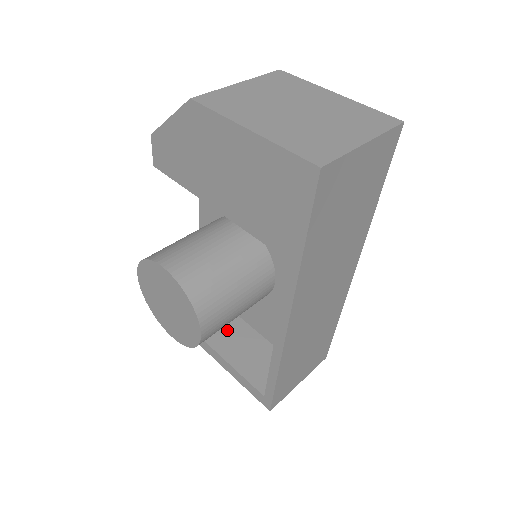
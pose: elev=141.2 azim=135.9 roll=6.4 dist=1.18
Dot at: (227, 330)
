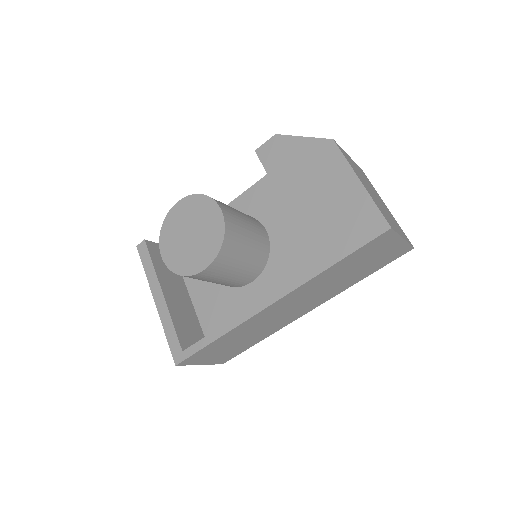
Dot at: (177, 291)
